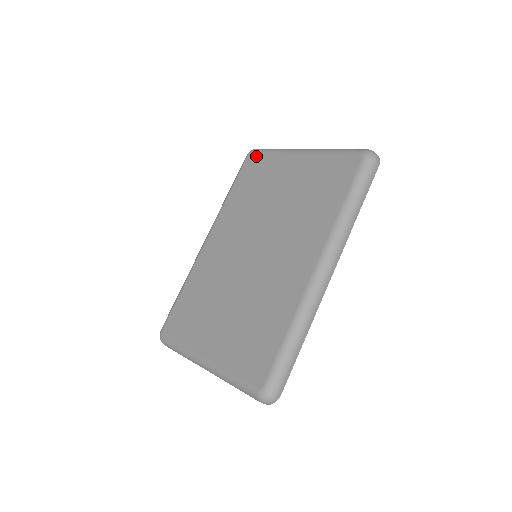
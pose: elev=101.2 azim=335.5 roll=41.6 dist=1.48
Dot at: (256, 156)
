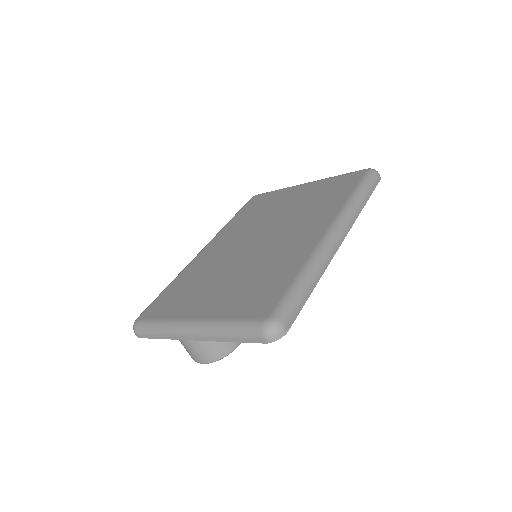
Dot at: (261, 195)
